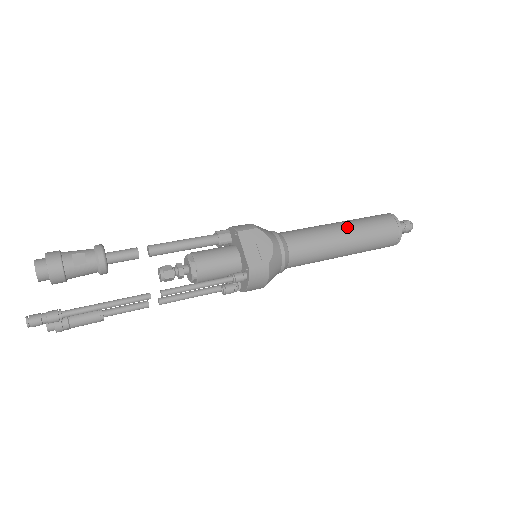
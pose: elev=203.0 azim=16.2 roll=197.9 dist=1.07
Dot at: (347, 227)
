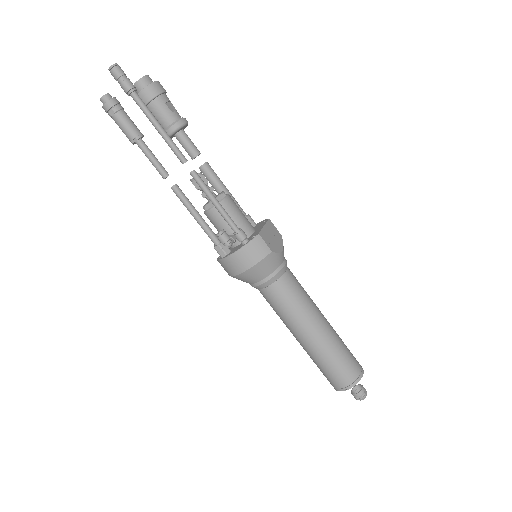
Dot at: occluded
